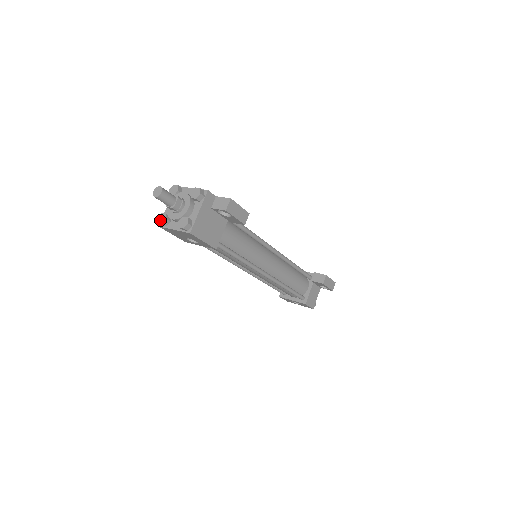
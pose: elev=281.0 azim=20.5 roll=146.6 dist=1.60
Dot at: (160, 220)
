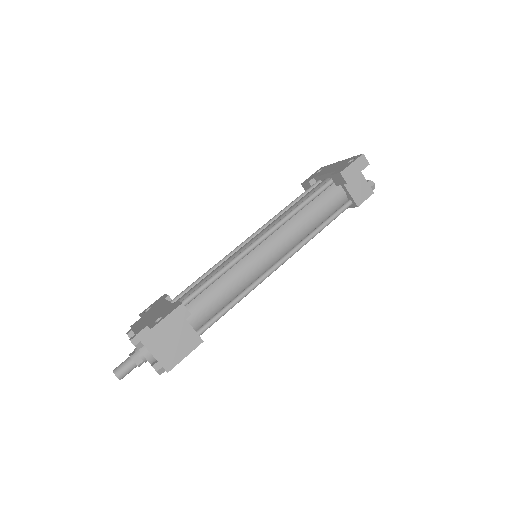
Dot at: occluded
